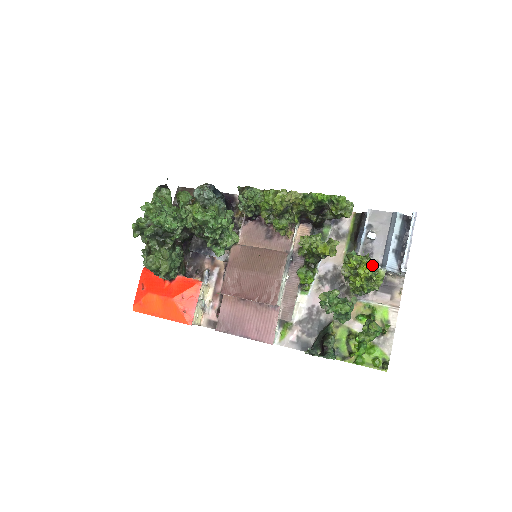
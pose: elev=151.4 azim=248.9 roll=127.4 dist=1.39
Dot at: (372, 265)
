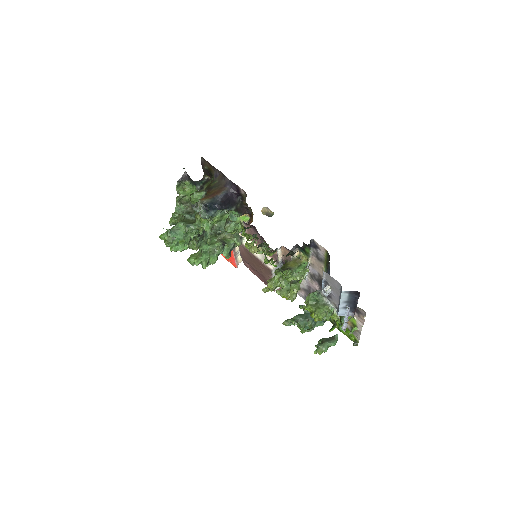
Dot at: (320, 318)
